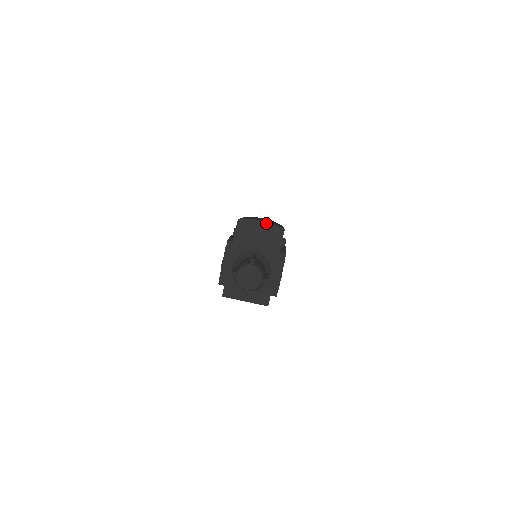
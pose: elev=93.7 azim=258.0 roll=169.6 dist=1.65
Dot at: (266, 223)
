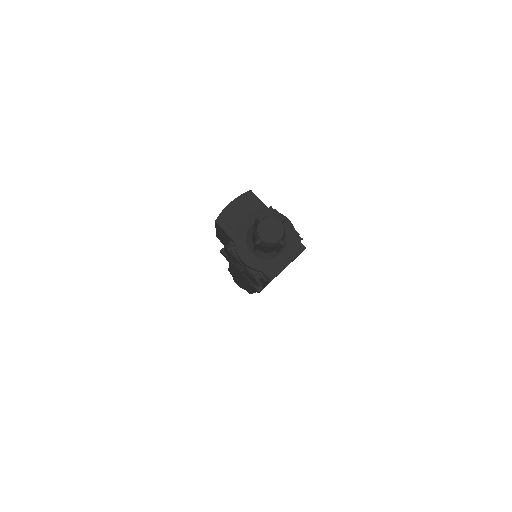
Dot at: (235, 201)
